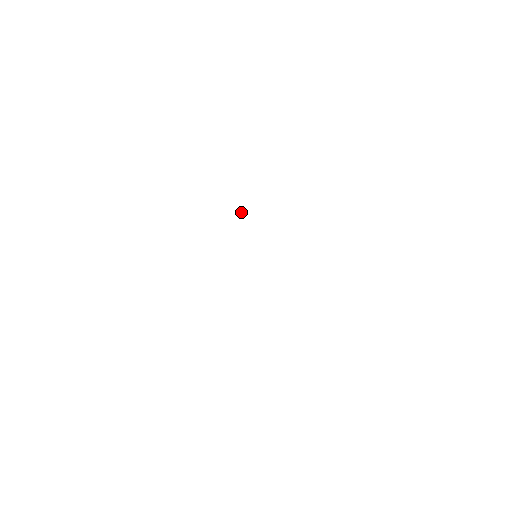
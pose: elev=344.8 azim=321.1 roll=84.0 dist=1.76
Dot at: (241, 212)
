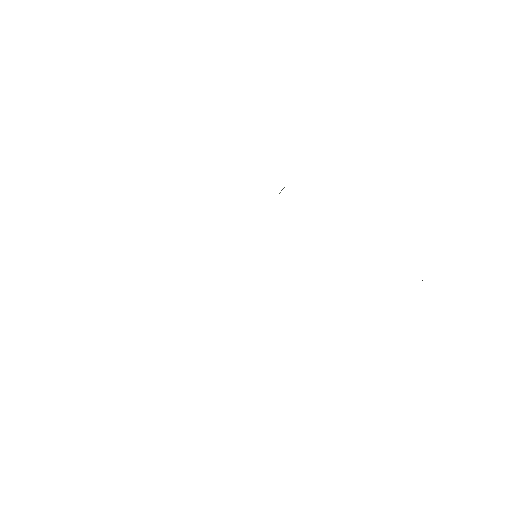
Dot at: occluded
